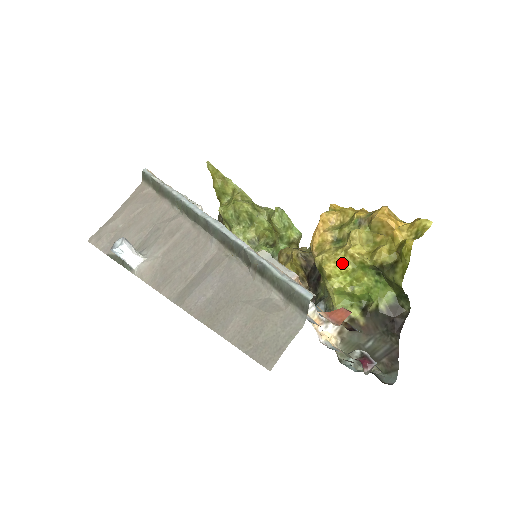
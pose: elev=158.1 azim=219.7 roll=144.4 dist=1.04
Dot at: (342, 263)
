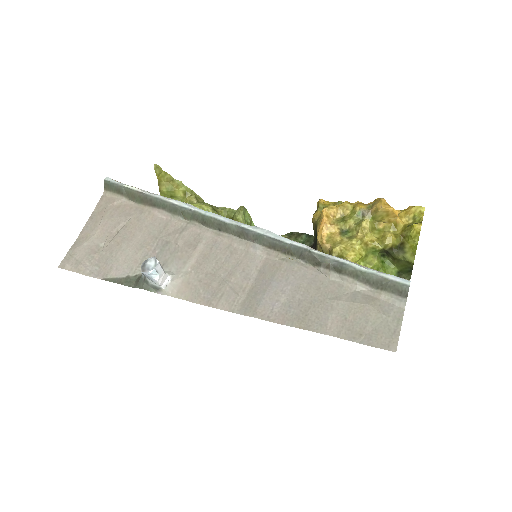
Dot at: (358, 251)
